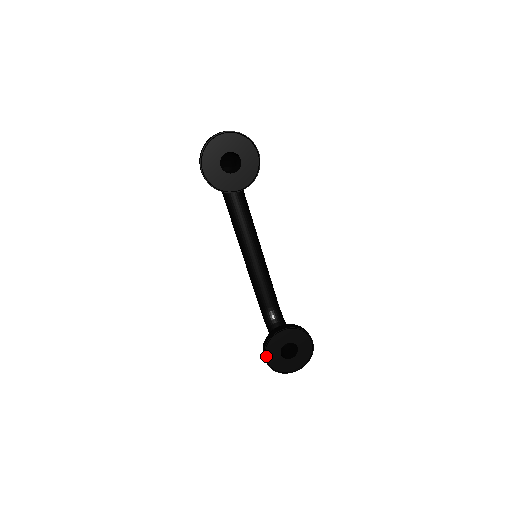
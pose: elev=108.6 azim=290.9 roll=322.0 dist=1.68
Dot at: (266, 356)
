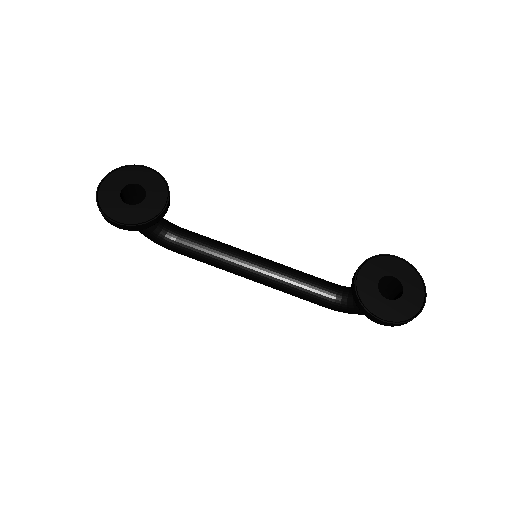
Dot at: (378, 316)
